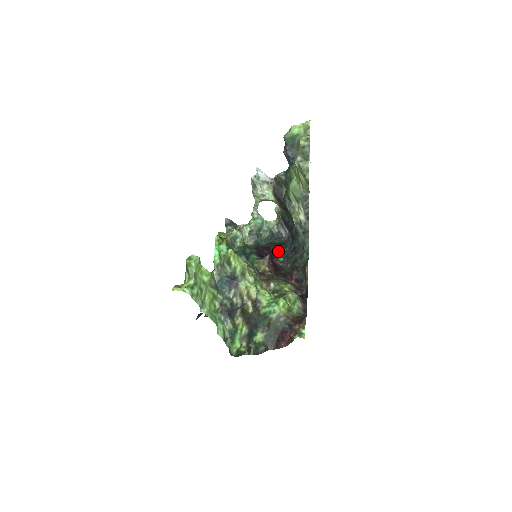
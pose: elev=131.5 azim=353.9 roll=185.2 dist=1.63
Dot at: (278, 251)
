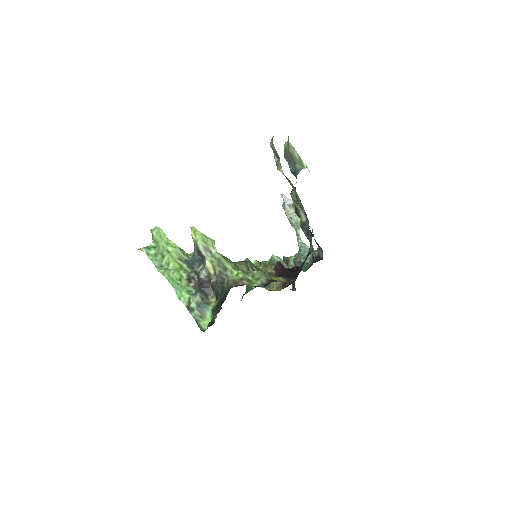
Dot at: occluded
